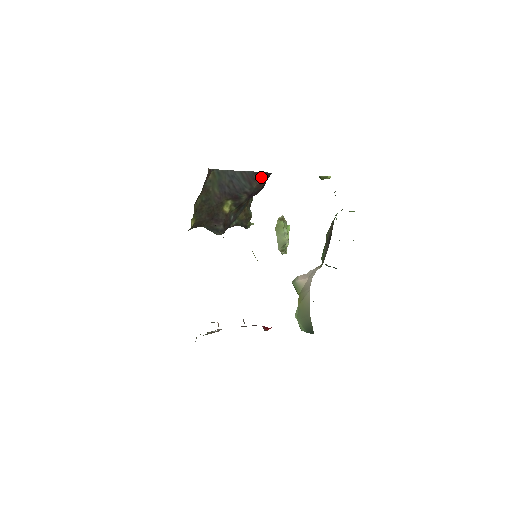
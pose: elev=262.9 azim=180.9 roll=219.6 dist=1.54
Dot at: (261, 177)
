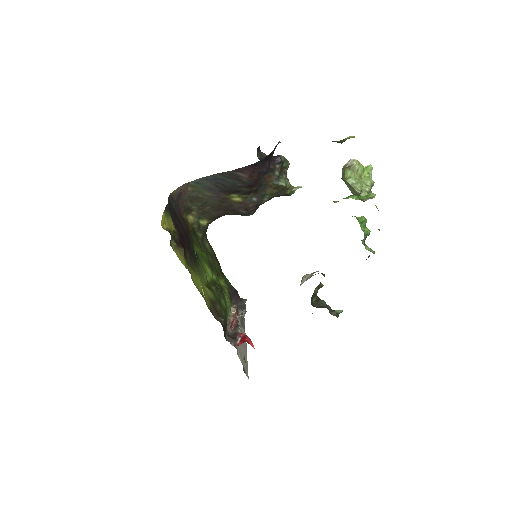
Dot at: (247, 170)
